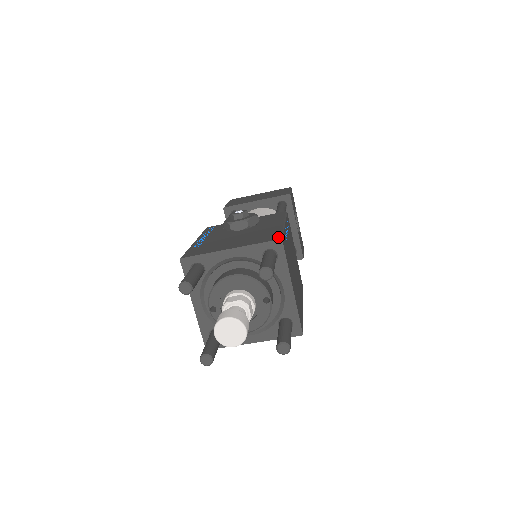
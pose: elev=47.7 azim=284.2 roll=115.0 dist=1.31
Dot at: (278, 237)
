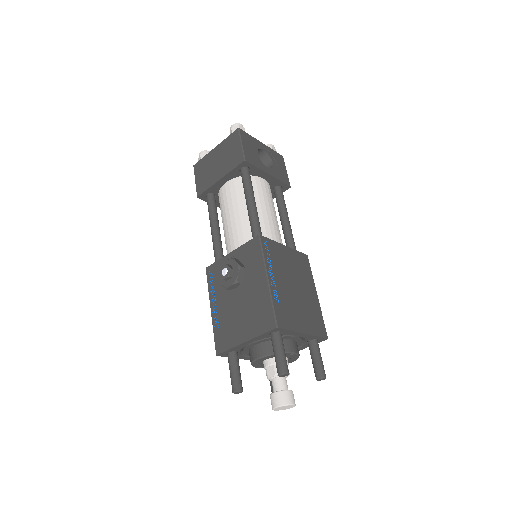
Dot at: (273, 323)
